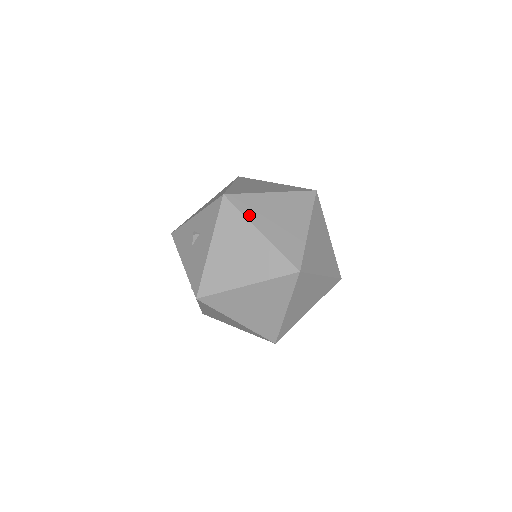
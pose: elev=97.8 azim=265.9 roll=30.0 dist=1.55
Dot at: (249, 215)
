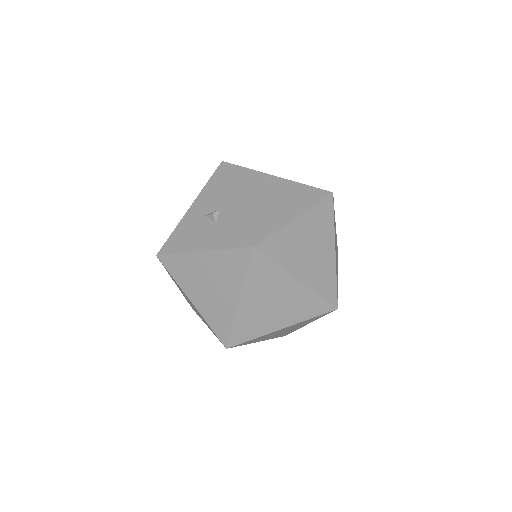
Dot at: (249, 281)
